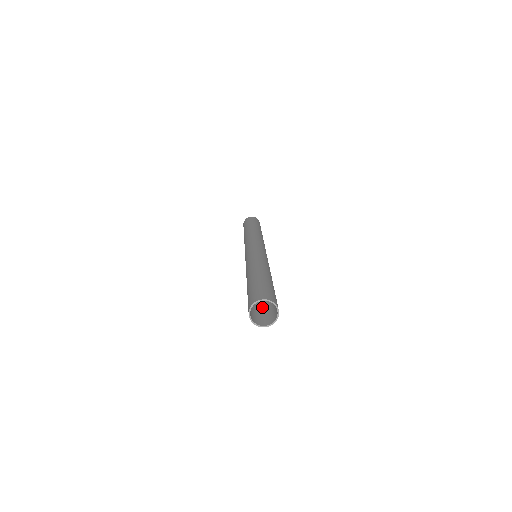
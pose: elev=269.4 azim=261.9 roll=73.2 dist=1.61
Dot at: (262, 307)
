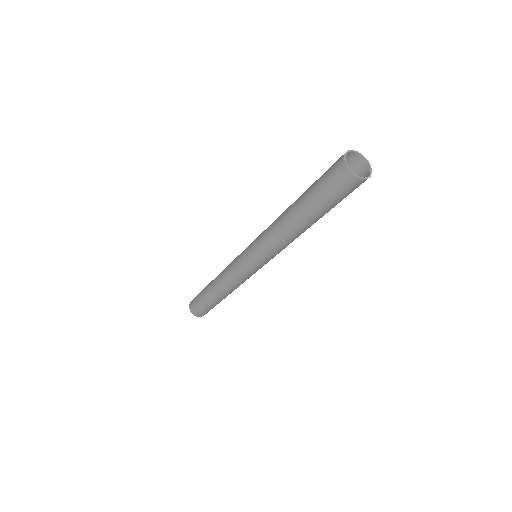
Dot at: (335, 203)
